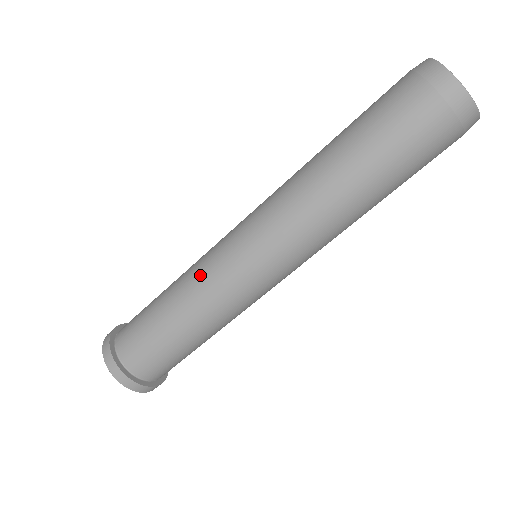
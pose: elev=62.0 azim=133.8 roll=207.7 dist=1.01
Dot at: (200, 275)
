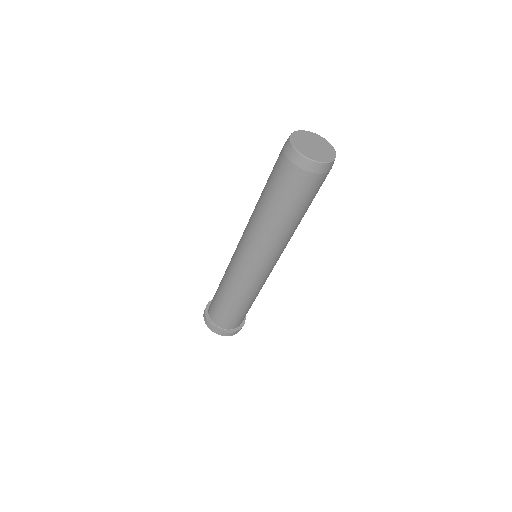
Dot at: (228, 266)
